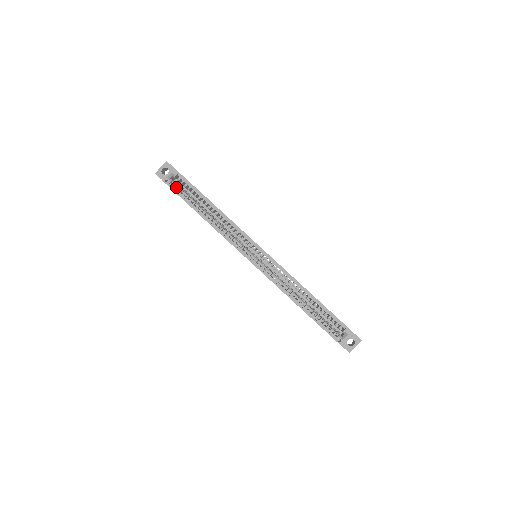
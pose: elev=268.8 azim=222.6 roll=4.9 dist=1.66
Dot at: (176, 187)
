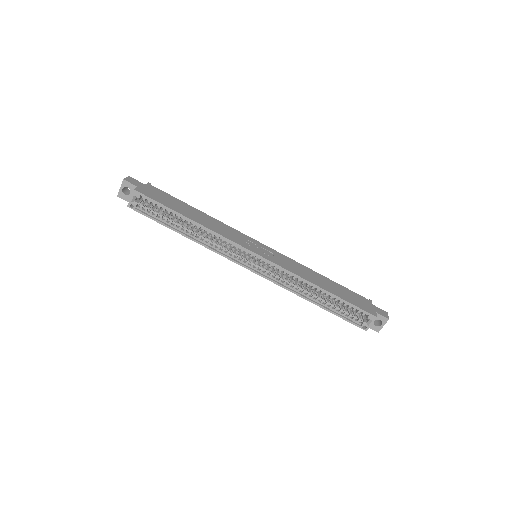
Dot at: (145, 209)
